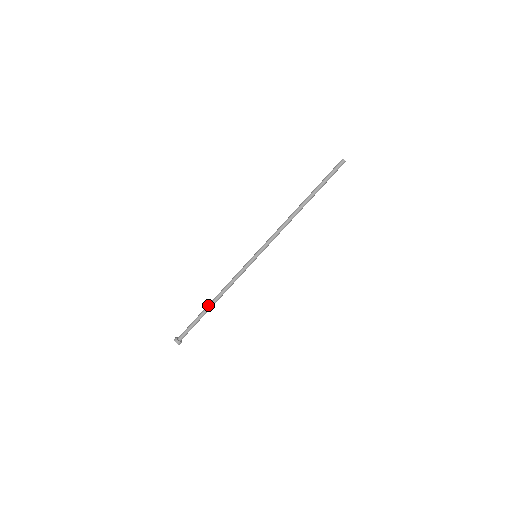
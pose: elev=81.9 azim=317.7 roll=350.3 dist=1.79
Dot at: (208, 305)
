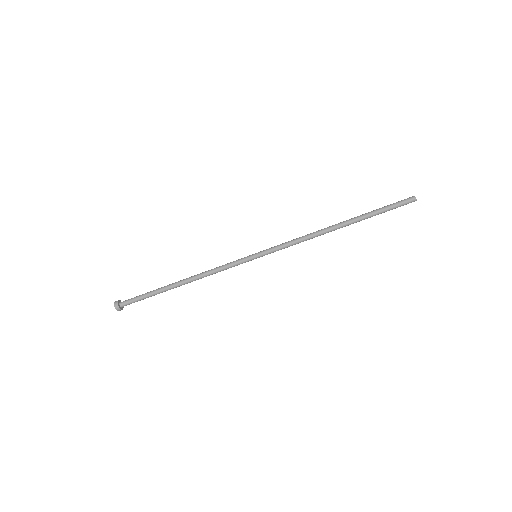
Dot at: (173, 283)
